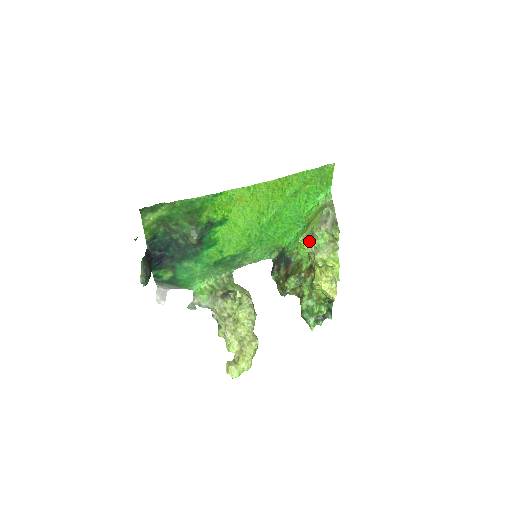
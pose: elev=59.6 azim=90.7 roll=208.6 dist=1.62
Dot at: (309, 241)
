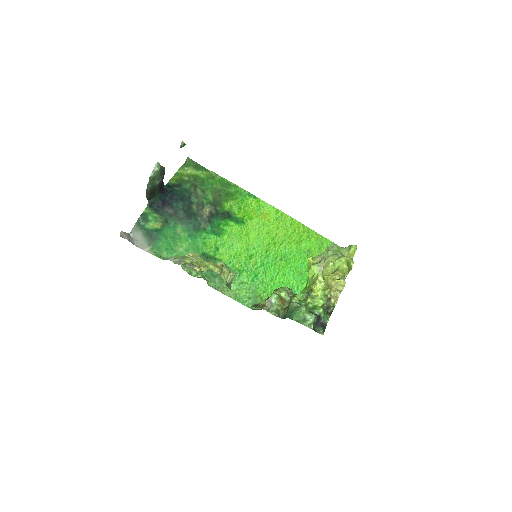
Dot at: (318, 262)
